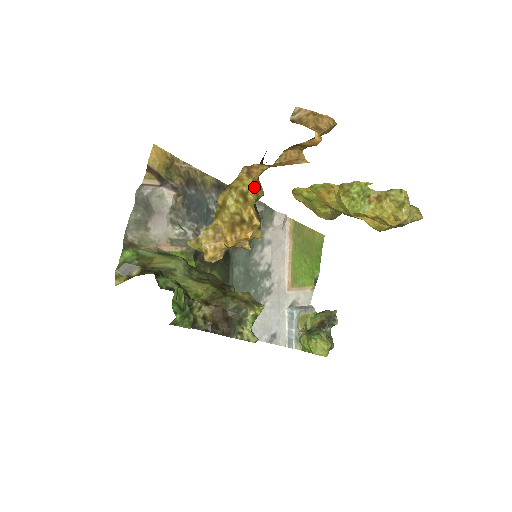
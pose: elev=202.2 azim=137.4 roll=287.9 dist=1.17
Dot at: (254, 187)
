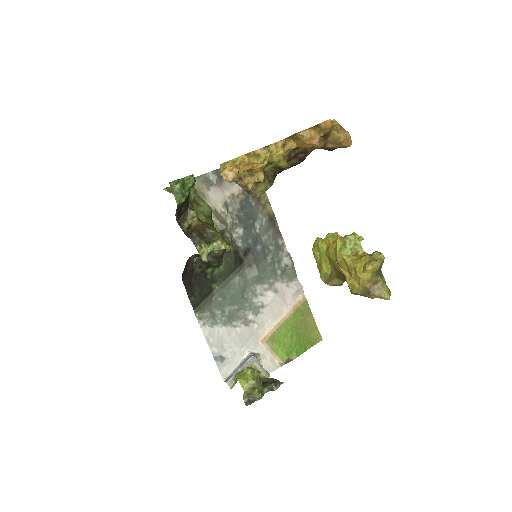
Dot at: (281, 155)
